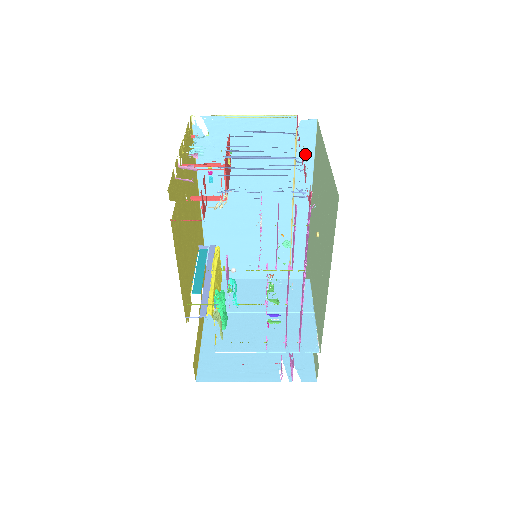
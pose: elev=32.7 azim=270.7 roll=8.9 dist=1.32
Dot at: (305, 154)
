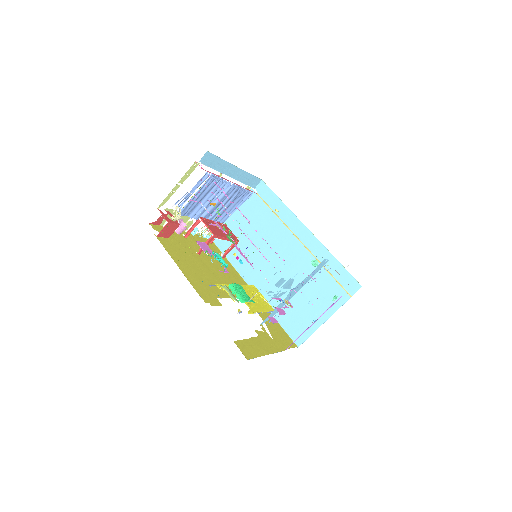
Dot at: (273, 201)
